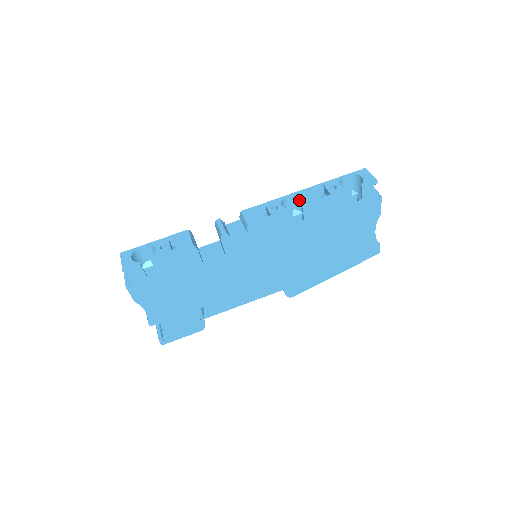
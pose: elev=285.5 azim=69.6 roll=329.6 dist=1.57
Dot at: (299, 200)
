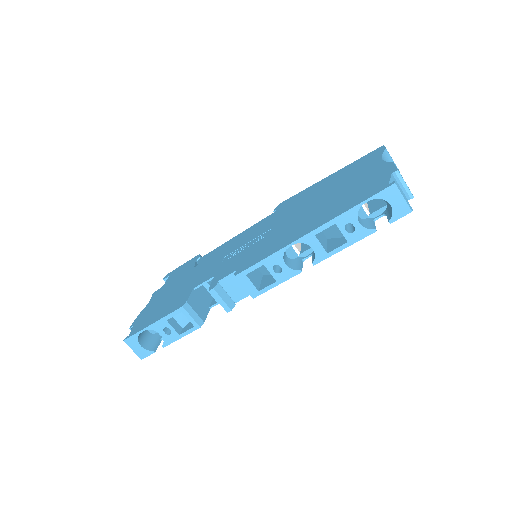
Dot at: occluded
